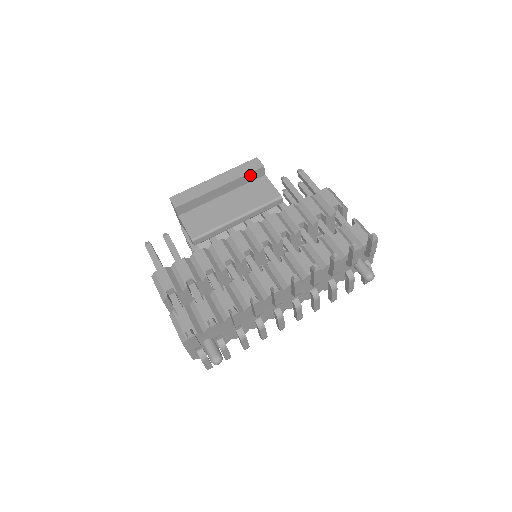
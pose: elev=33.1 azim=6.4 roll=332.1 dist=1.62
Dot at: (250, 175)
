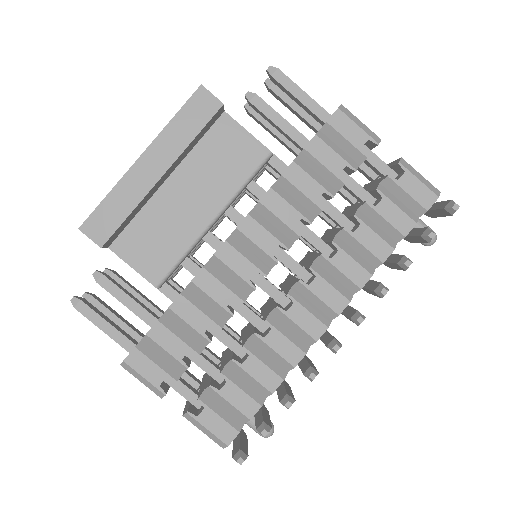
Dot at: (203, 129)
